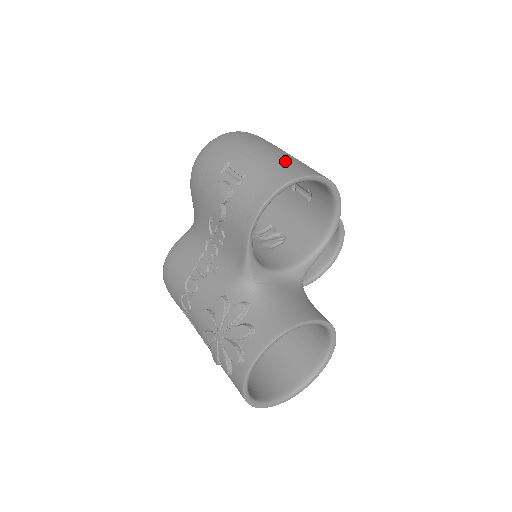
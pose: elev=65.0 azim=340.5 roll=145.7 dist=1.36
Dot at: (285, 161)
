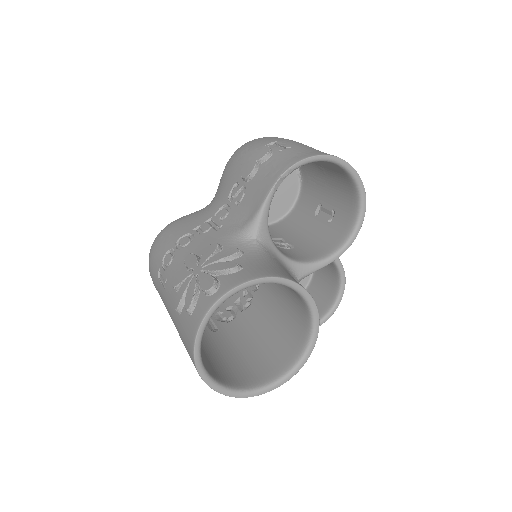
Dot at: occluded
